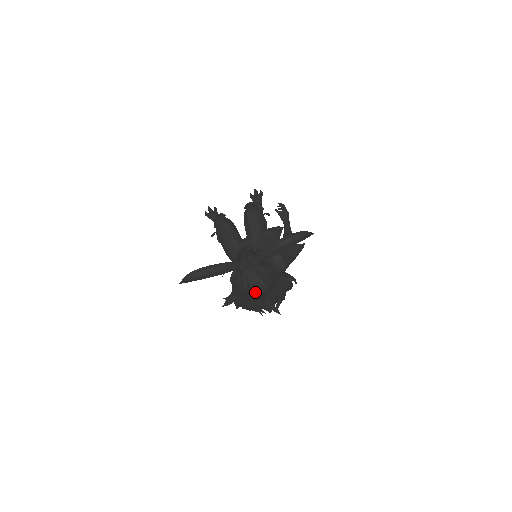
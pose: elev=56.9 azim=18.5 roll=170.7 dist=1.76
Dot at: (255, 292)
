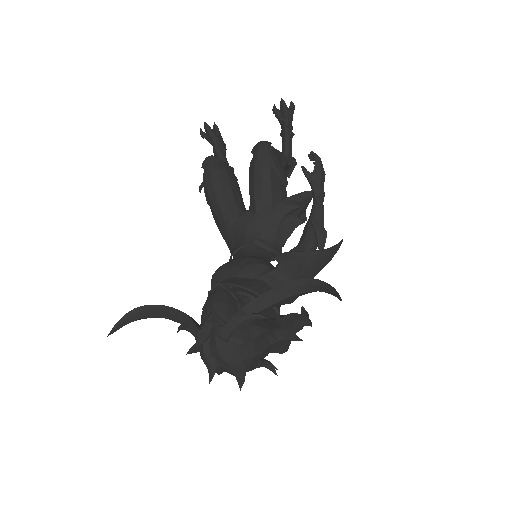
Dot at: (227, 372)
